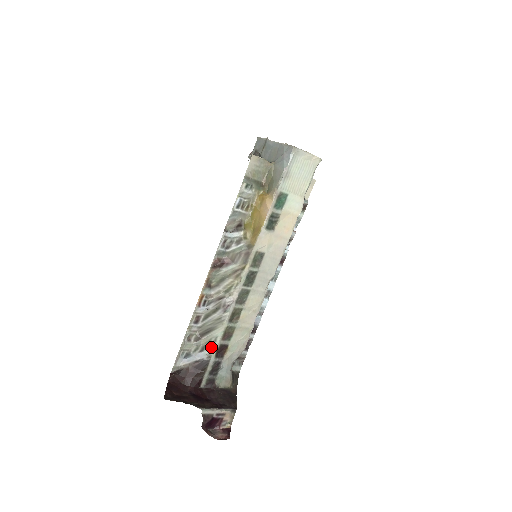
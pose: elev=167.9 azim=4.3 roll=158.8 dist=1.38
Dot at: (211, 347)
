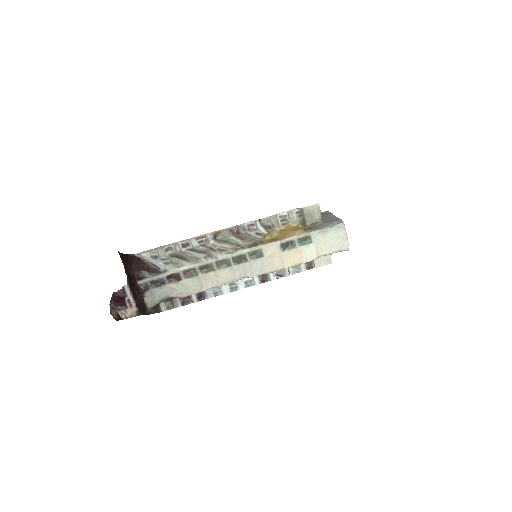
Dot at: (173, 268)
